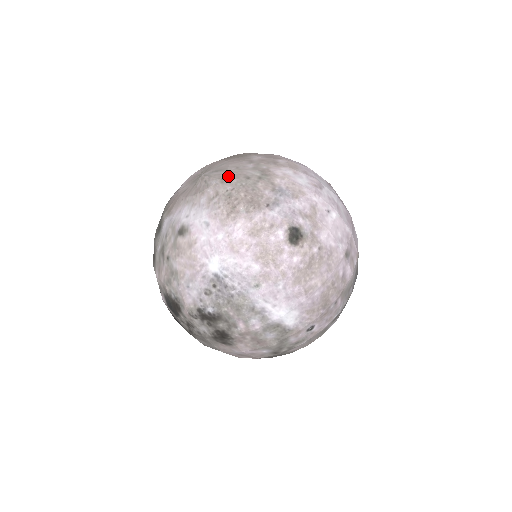
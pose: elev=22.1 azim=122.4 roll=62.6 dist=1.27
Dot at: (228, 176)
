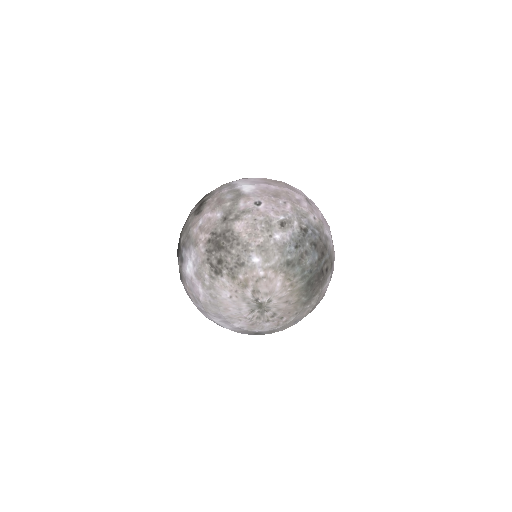
Dot at: occluded
